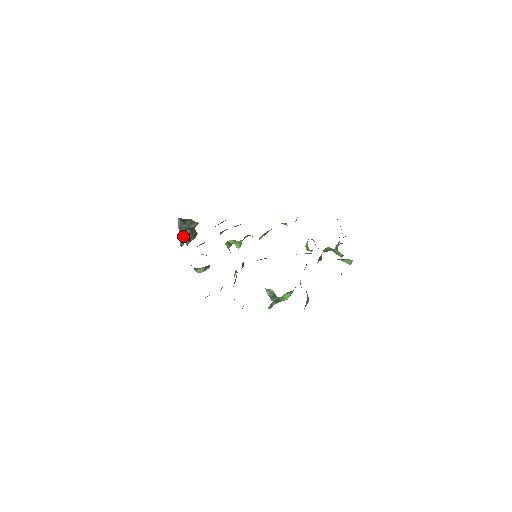
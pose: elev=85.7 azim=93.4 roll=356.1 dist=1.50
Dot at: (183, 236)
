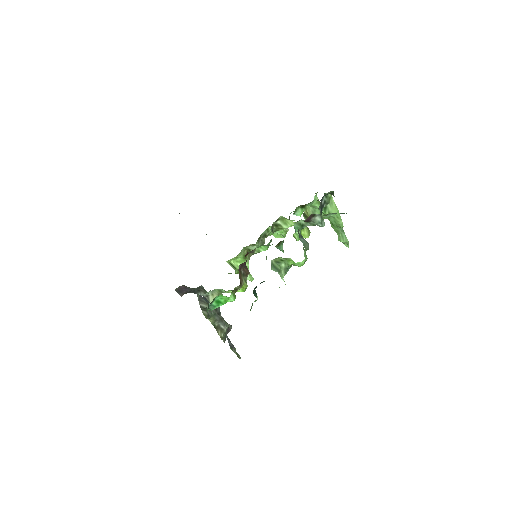
Dot at: (205, 308)
